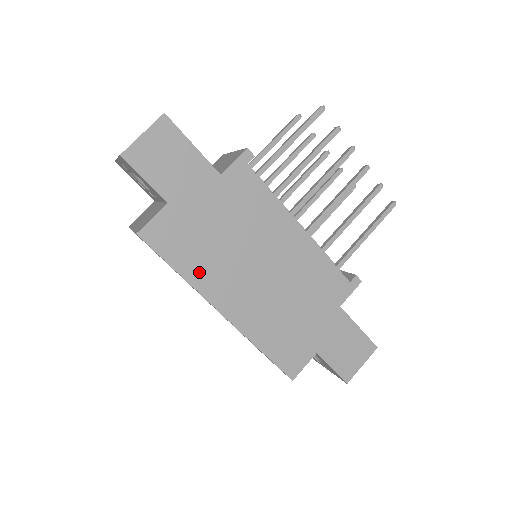
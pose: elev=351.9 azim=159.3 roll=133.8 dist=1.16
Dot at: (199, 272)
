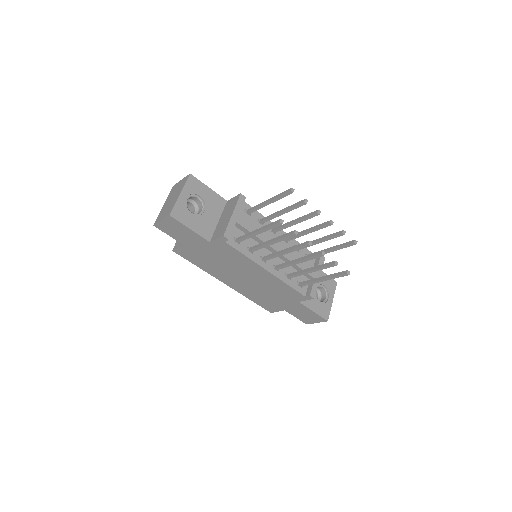
Dot at: (208, 269)
